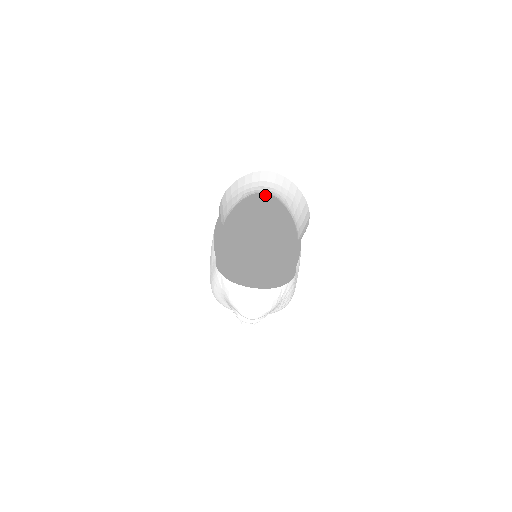
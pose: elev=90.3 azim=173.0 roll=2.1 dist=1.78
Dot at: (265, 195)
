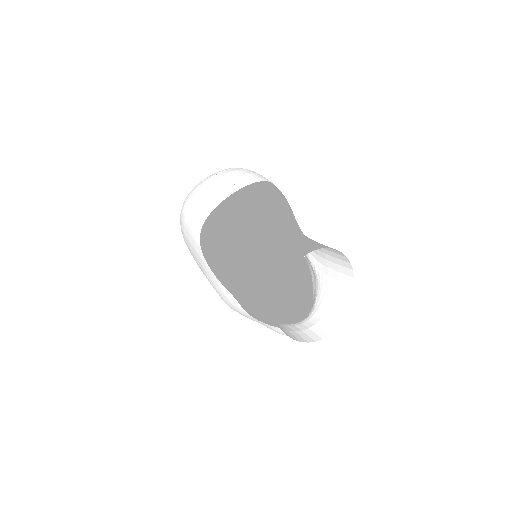
Dot at: (231, 178)
